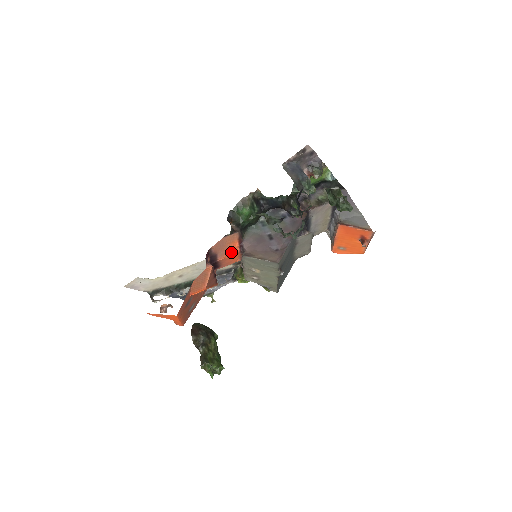
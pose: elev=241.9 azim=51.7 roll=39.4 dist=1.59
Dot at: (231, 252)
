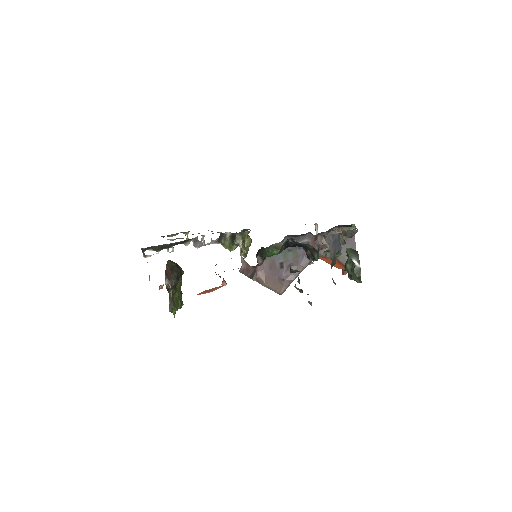
Dot at: (243, 267)
